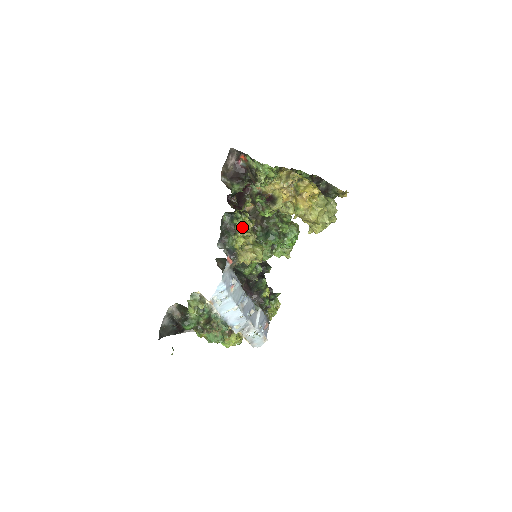
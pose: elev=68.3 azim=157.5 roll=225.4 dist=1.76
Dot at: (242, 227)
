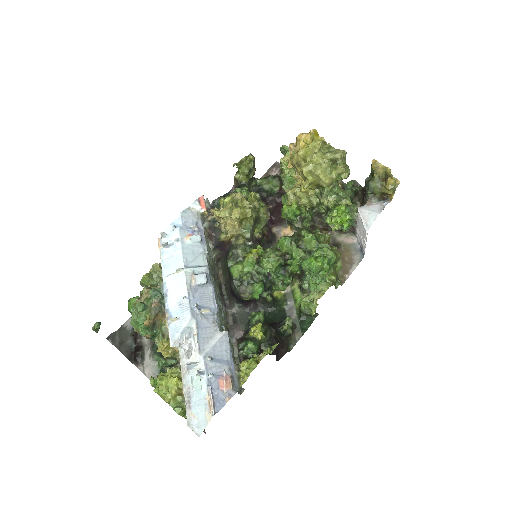
Dot at: (242, 196)
